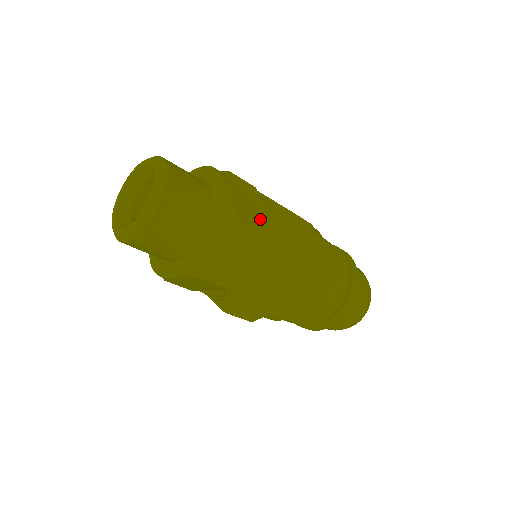
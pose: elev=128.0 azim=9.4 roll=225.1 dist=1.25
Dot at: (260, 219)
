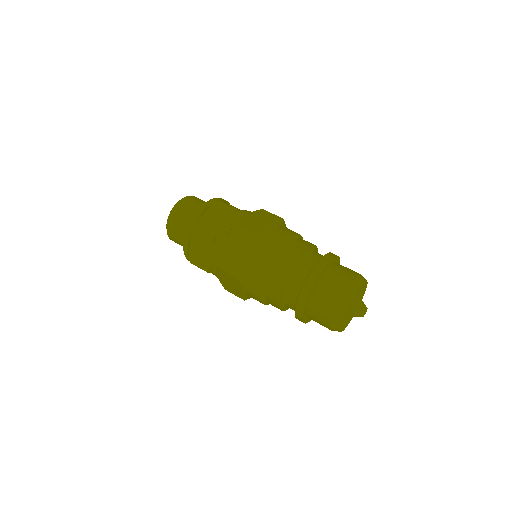
Dot at: occluded
